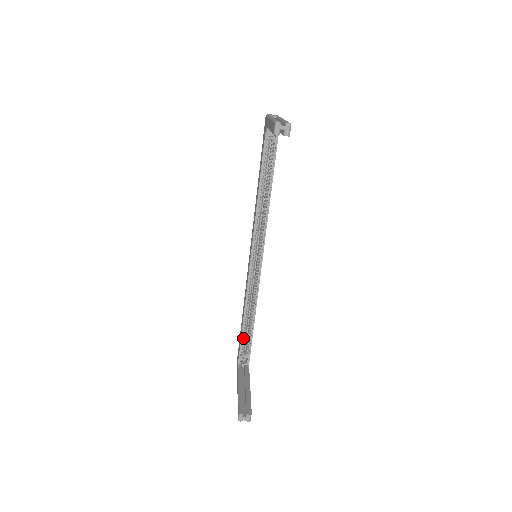
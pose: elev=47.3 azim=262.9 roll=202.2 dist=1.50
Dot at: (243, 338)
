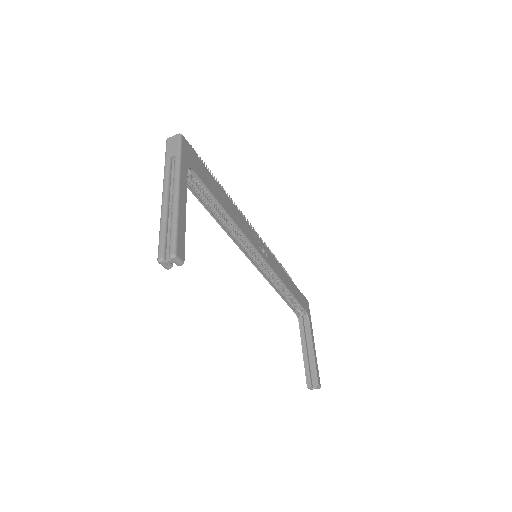
Dot at: (290, 302)
